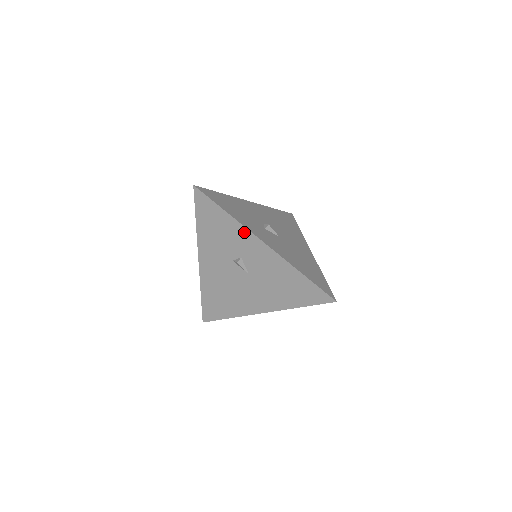
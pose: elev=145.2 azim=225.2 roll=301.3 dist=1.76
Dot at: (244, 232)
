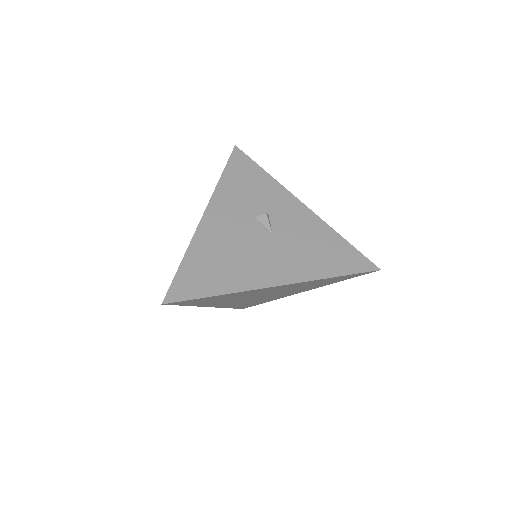
Dot at: (281, 190)
